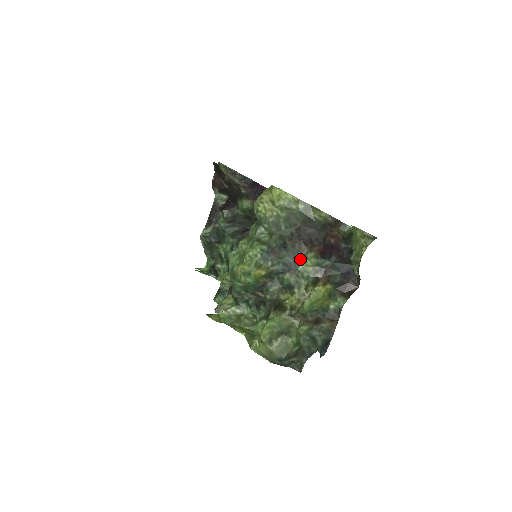
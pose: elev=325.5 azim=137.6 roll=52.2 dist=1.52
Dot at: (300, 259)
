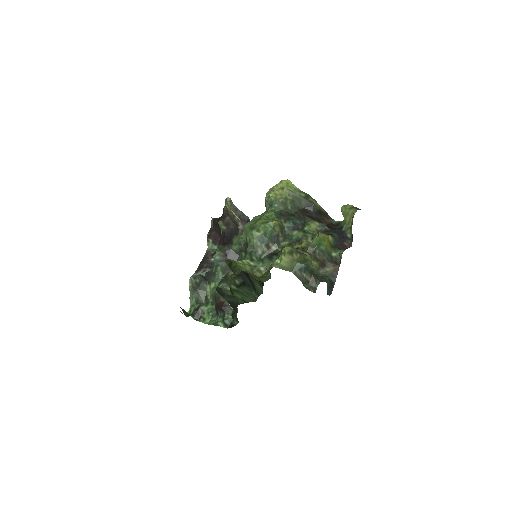
Dot at: (305, 223)
